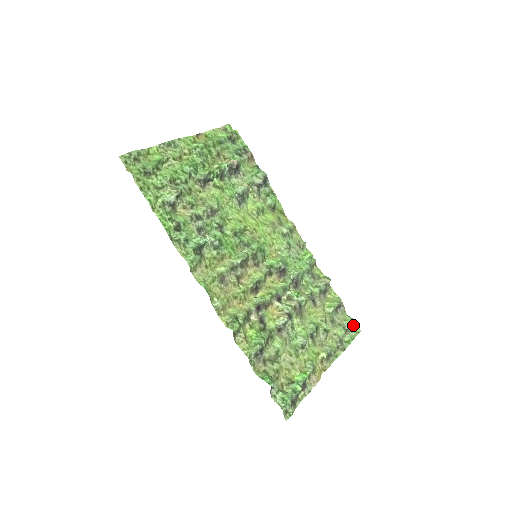
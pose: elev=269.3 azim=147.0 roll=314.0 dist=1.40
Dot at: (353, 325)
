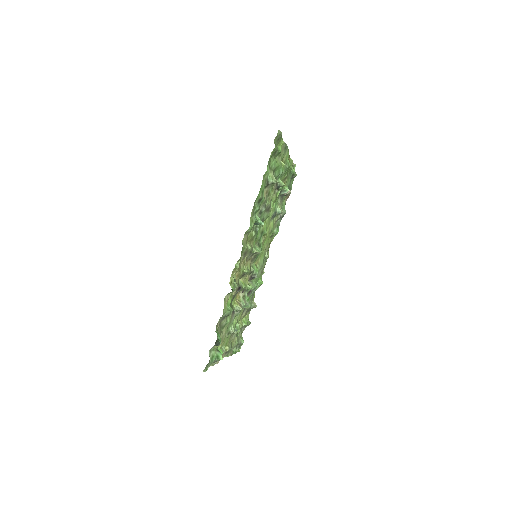
Dot at: (242, 344)
